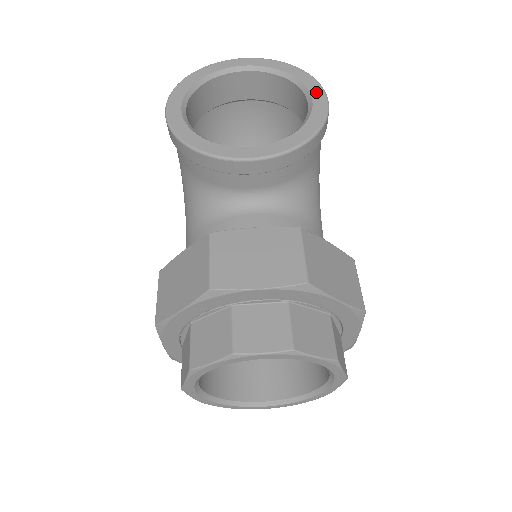
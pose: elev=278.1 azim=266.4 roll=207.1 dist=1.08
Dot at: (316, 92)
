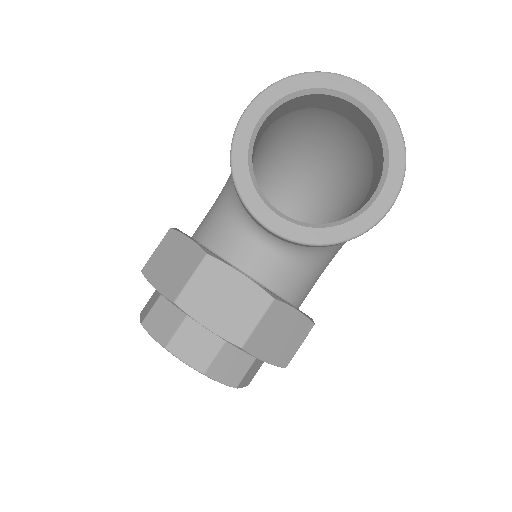
Dot at: (389, 190)
